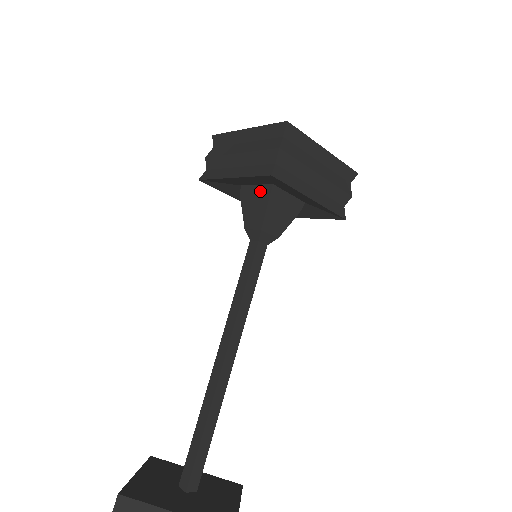
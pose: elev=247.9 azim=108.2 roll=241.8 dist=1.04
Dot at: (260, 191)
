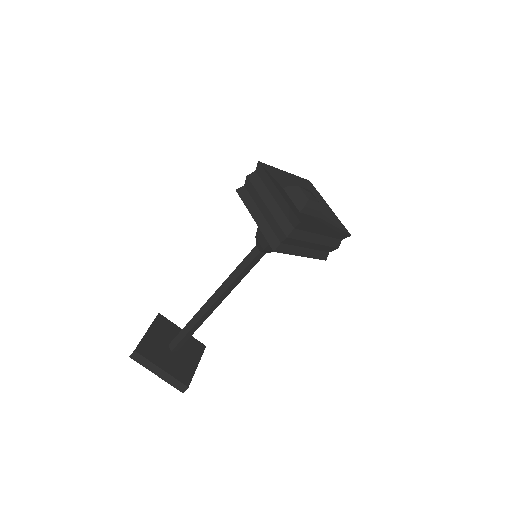
Dot at: occluded
